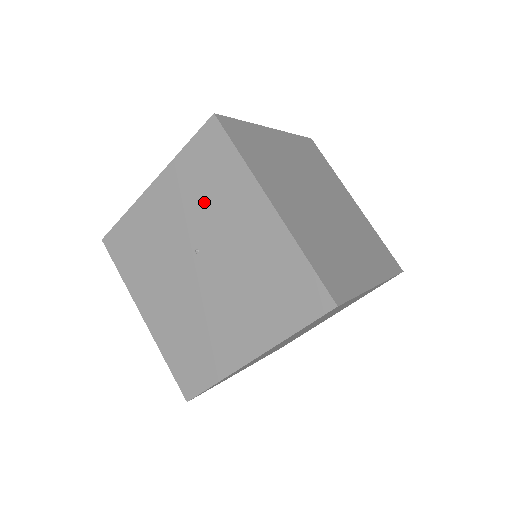
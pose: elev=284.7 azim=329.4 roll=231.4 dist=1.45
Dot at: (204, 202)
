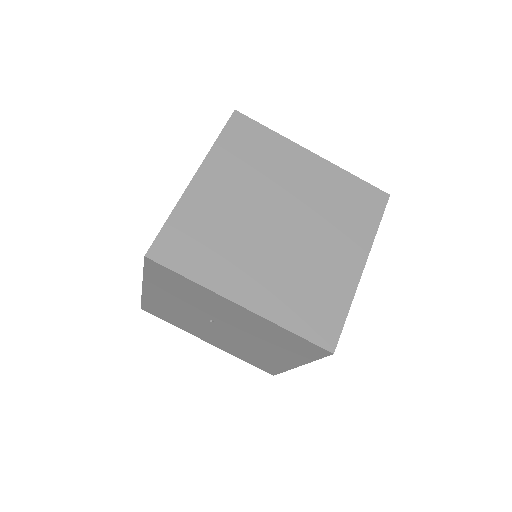
Dot at: (190, 300)
